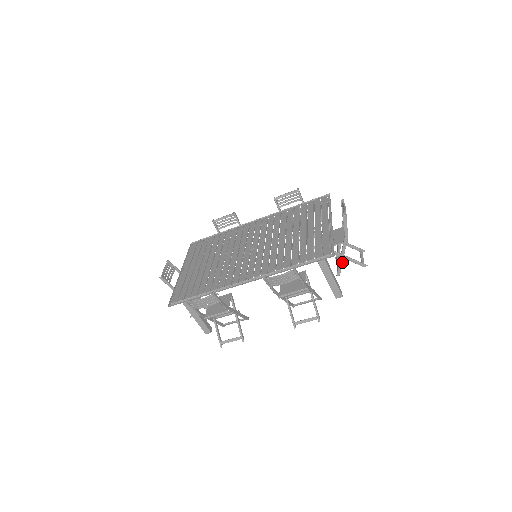
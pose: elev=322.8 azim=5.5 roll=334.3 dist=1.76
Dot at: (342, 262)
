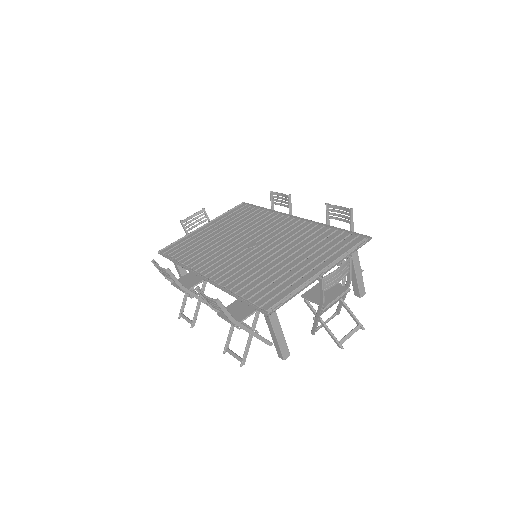
Dot at: (316, 324)
